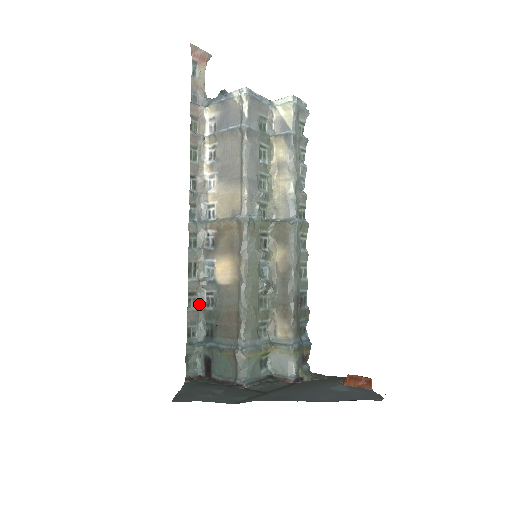
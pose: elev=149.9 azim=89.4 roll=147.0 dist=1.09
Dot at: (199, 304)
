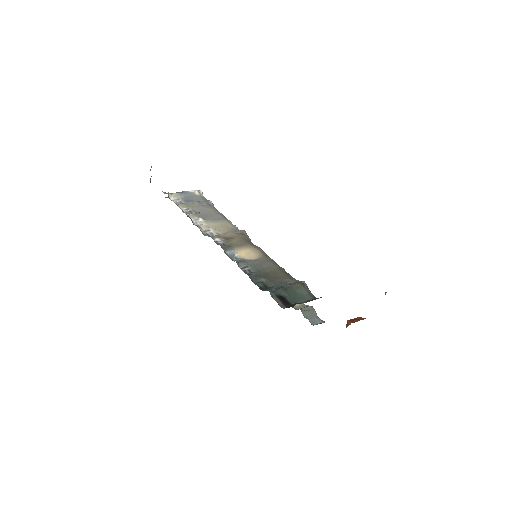
Dot at: occluded
